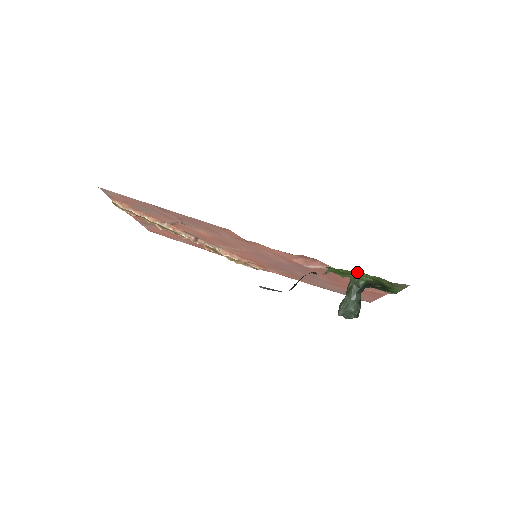
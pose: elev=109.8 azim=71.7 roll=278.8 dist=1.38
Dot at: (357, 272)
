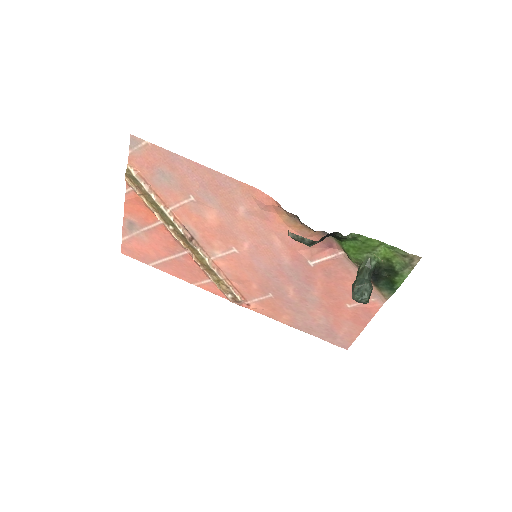
Dot at: (375, 241)
